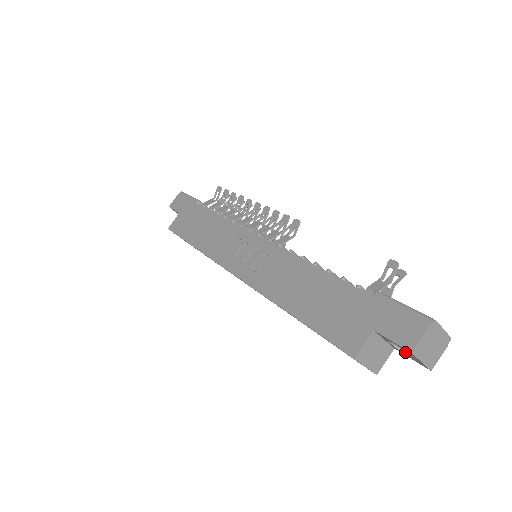
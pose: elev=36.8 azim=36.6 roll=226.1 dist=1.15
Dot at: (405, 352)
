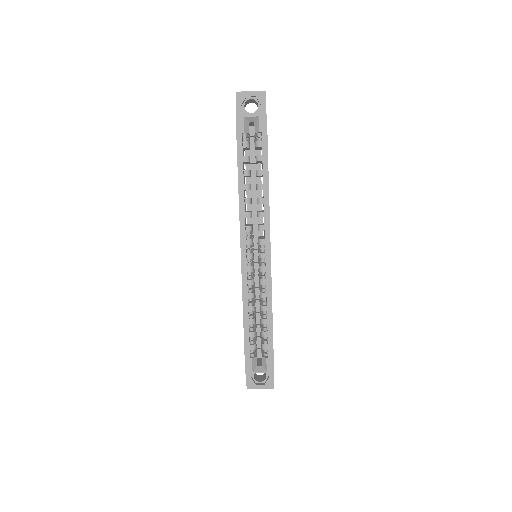
Dot at: (260, 107)
